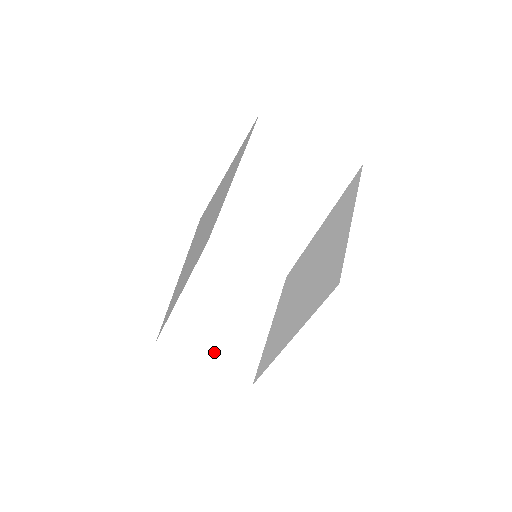
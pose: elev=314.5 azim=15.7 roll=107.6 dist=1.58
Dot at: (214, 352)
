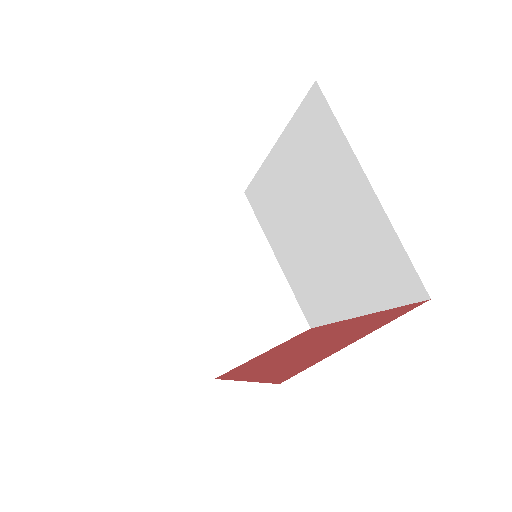
Dot at: (261, 335)
